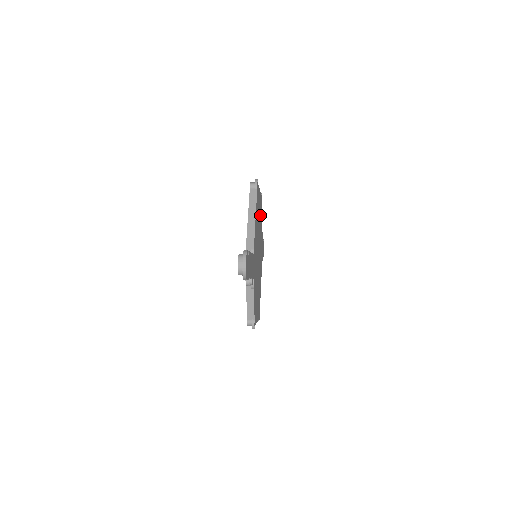
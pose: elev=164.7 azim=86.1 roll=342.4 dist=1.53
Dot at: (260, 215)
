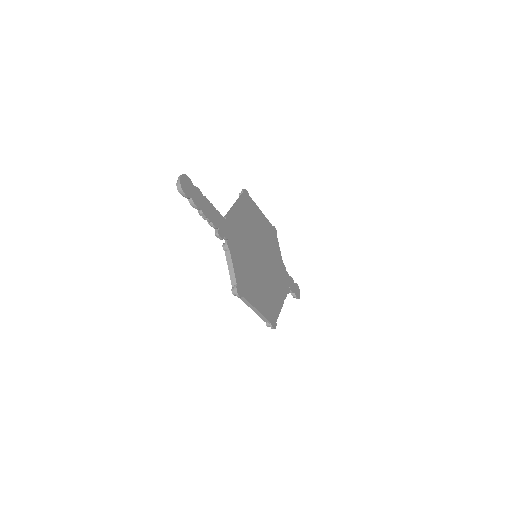
Dot at: (267, 235)
